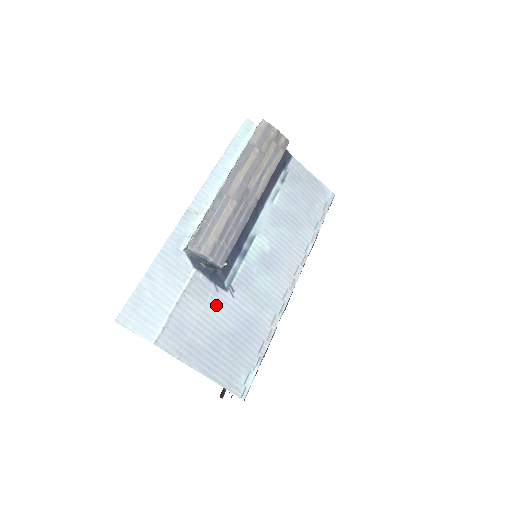
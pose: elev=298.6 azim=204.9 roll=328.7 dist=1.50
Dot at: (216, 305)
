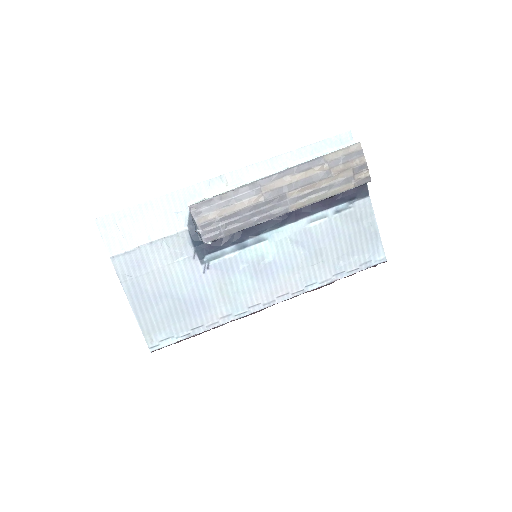
Dot at: (183, 268)
